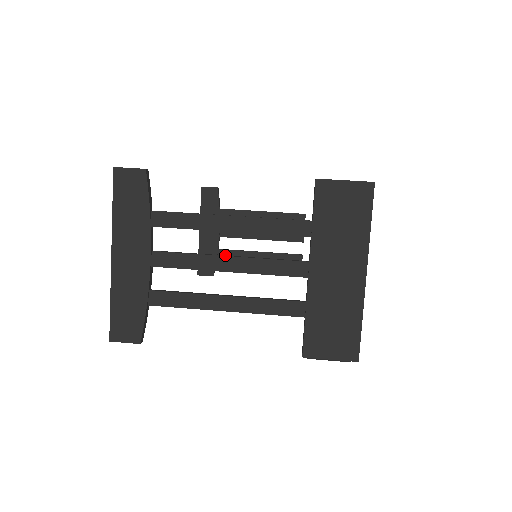
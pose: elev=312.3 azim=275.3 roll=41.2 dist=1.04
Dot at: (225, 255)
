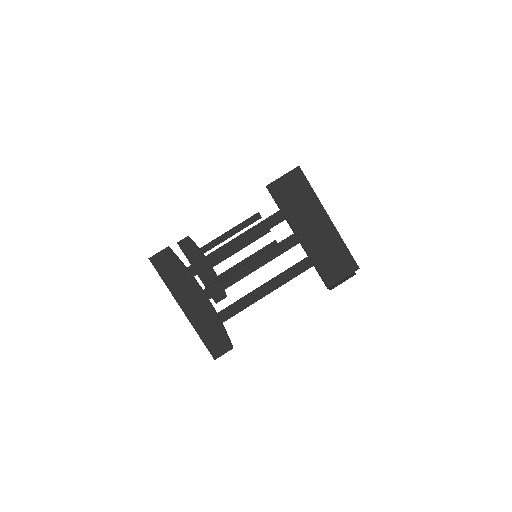
Dot at: (246, 263)
